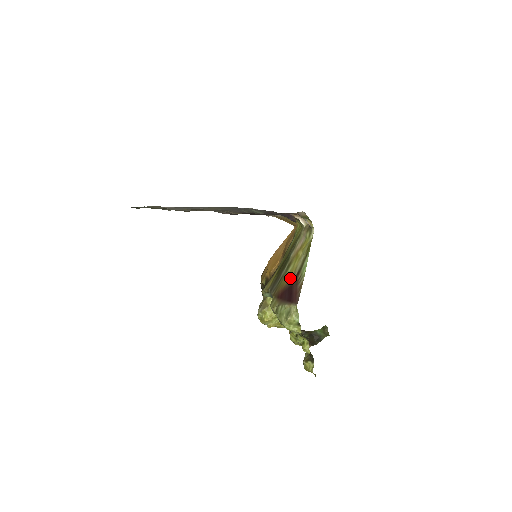
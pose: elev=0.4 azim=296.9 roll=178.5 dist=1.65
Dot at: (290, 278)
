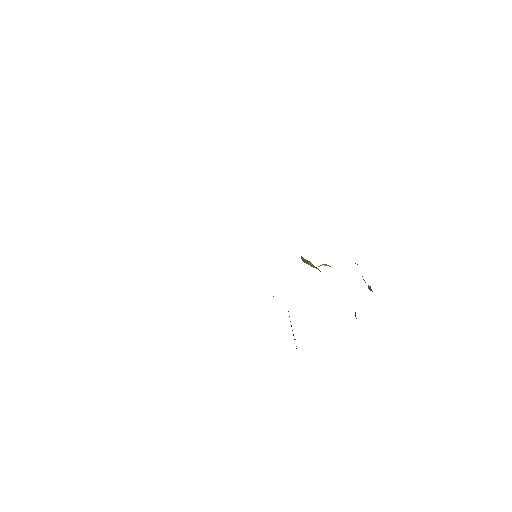
Dot at: occluded
